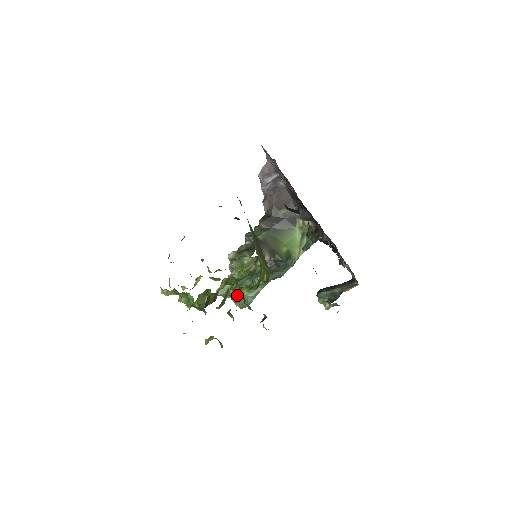
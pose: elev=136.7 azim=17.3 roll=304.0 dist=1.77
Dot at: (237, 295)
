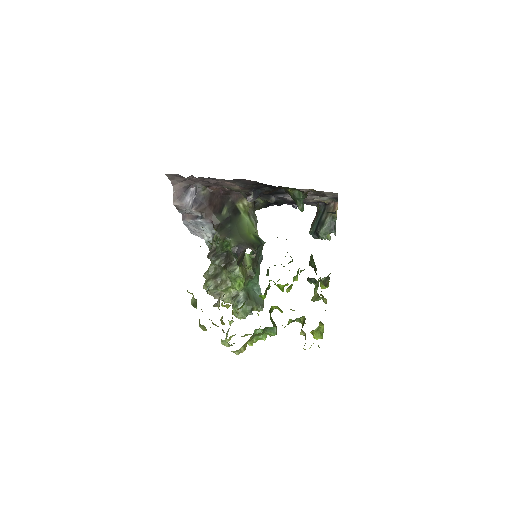
Dot at: (256, 303)
